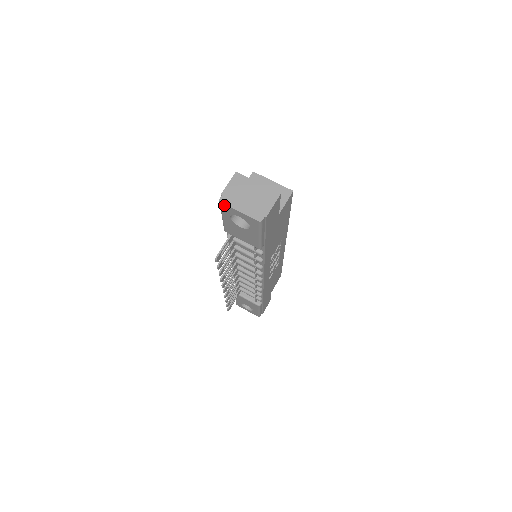
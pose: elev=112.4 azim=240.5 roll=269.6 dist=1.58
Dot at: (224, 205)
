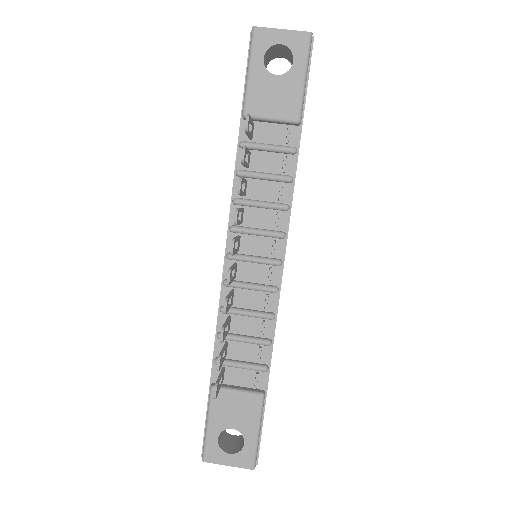
Dot at: (259, 31)
